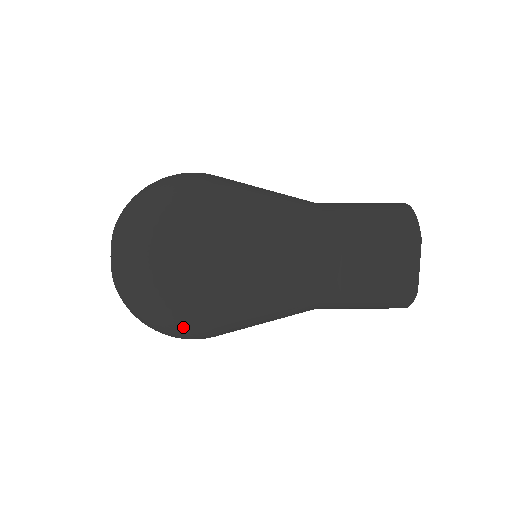
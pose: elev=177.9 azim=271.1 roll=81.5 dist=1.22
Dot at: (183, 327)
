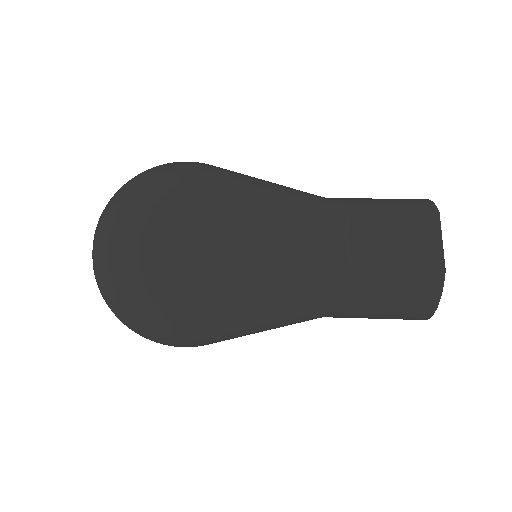
Dot at: (161, 293)
